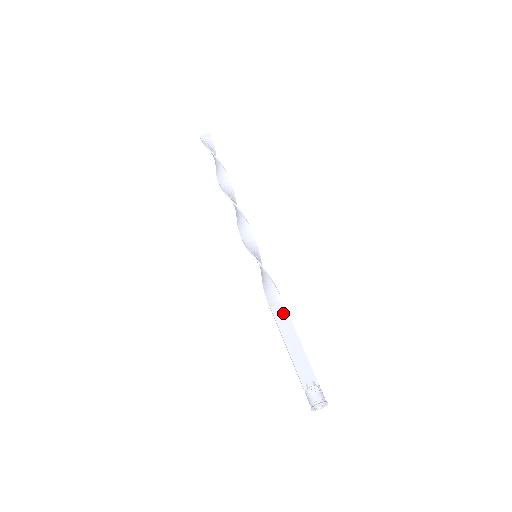
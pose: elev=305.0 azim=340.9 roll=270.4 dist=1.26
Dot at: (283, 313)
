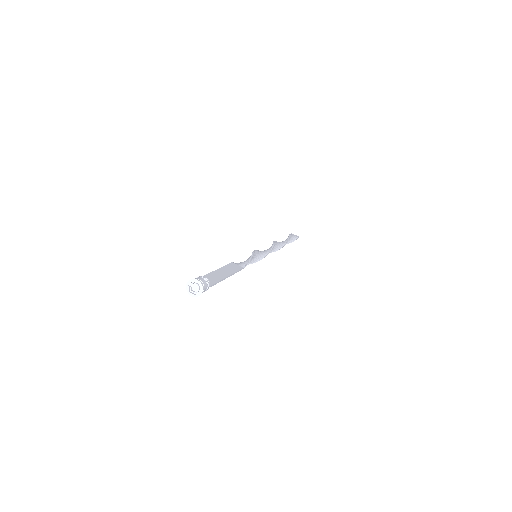
Dot at: (236, 267)
